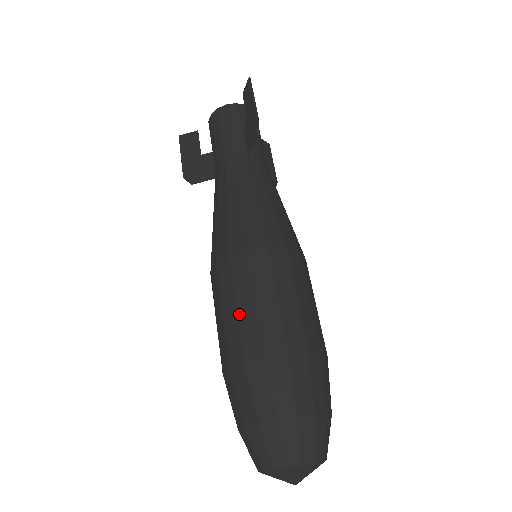
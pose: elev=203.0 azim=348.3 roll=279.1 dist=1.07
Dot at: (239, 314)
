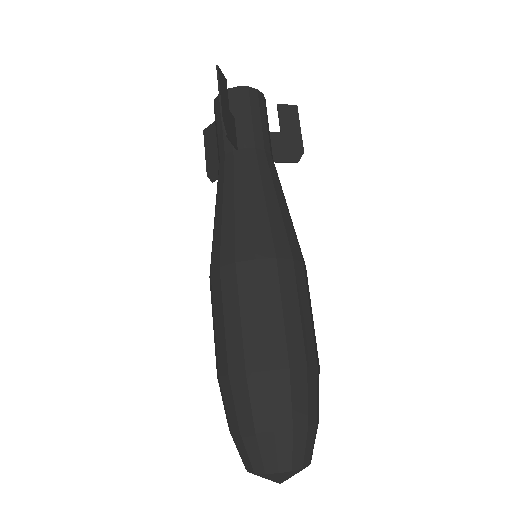
Dot at: (215, 329)
